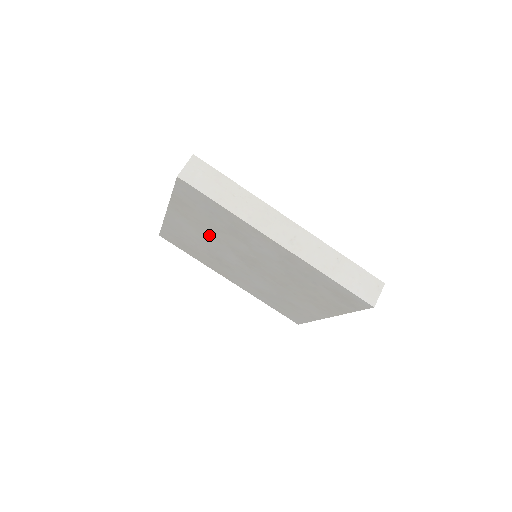
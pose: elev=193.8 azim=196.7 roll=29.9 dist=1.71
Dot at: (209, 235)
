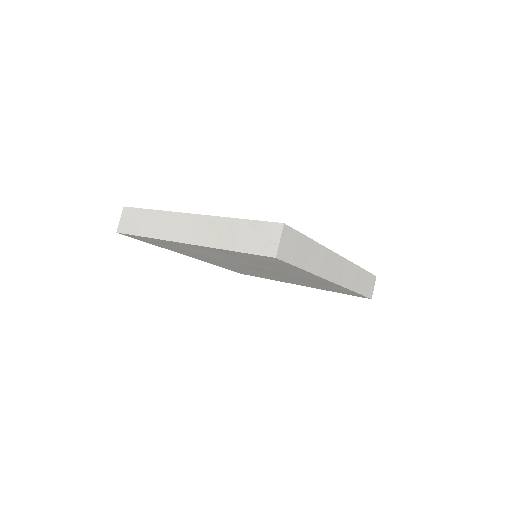
Dot at: (230, 258)
